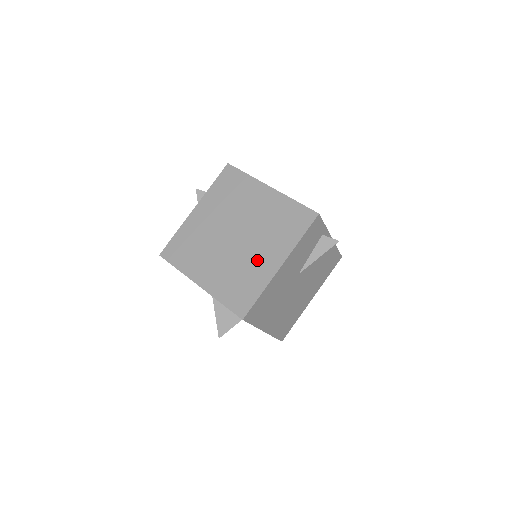
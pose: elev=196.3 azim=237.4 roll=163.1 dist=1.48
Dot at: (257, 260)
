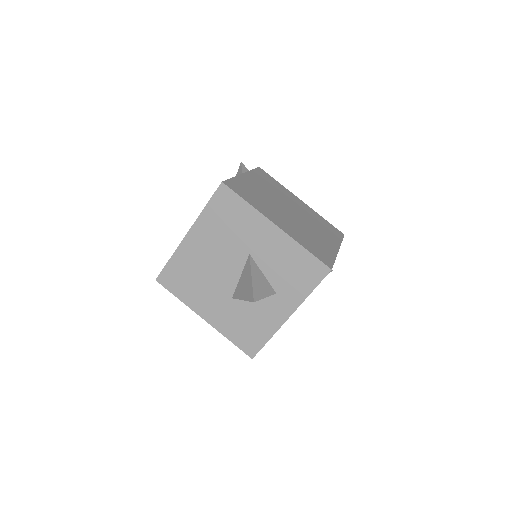
Dot at: (319, 236)
